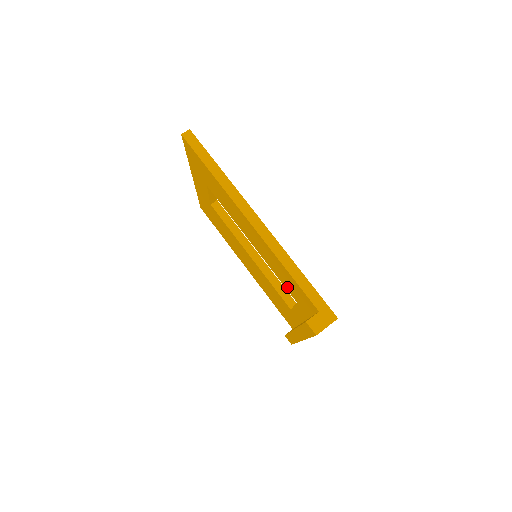
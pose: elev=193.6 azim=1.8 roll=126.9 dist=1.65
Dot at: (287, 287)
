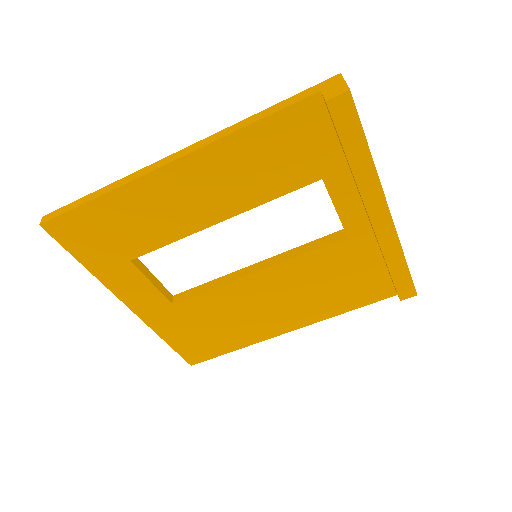
Dot at: (293, 179)
